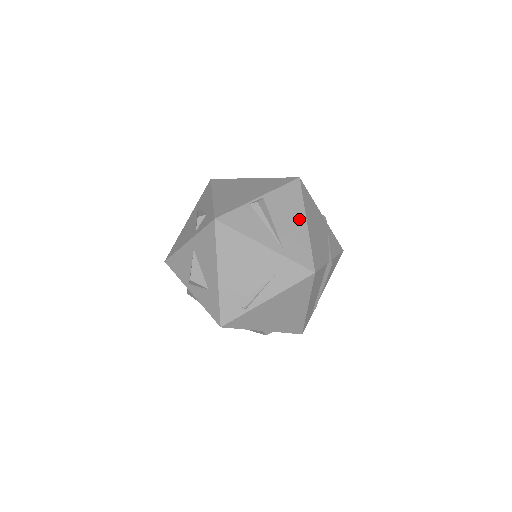
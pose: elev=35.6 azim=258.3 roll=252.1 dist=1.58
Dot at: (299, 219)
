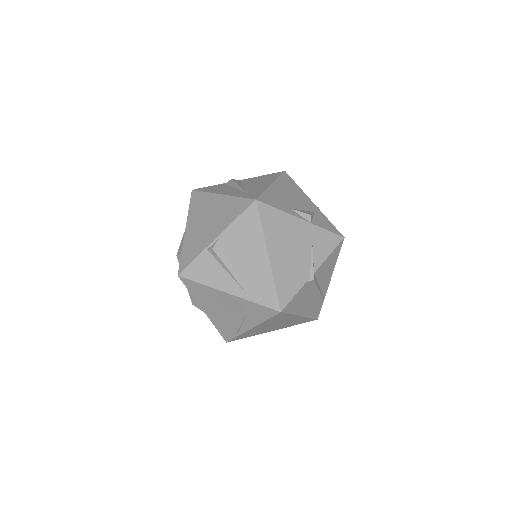
Dot at: (259, 254)
